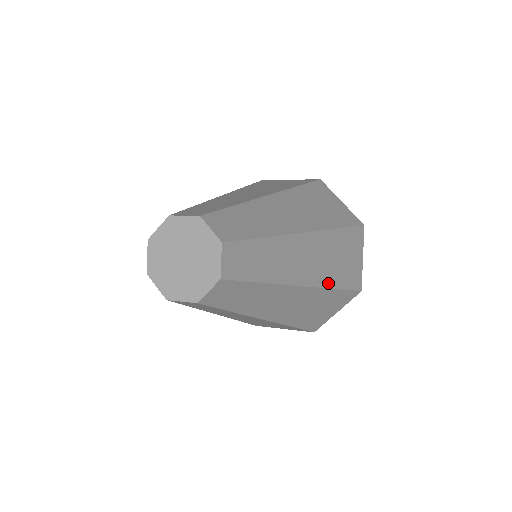
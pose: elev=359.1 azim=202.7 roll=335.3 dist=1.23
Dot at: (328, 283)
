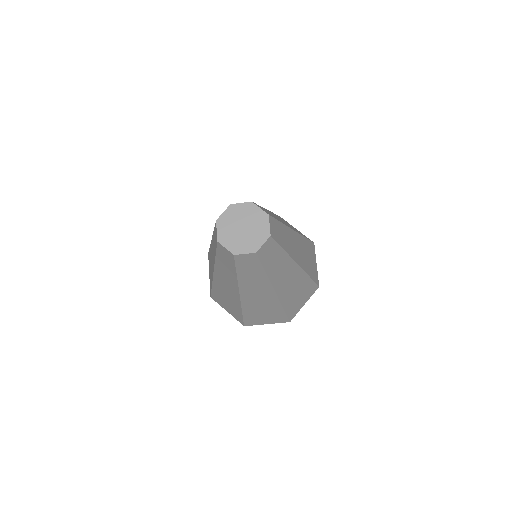
Dot at: (283, 301)
